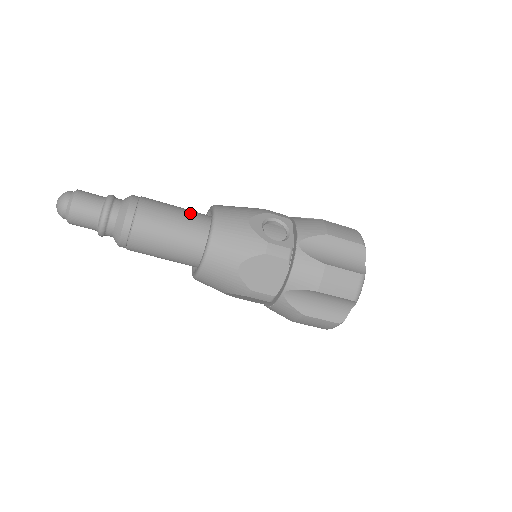
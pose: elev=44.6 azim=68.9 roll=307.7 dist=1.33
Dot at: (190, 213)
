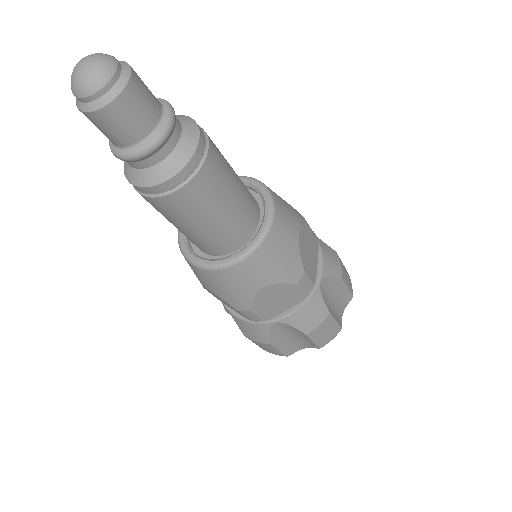
Dot at: occluded
